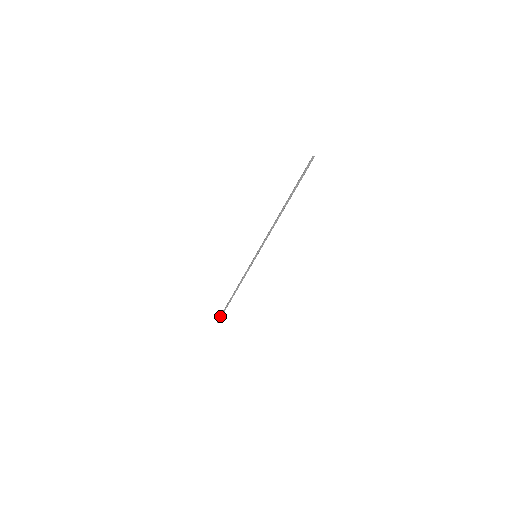
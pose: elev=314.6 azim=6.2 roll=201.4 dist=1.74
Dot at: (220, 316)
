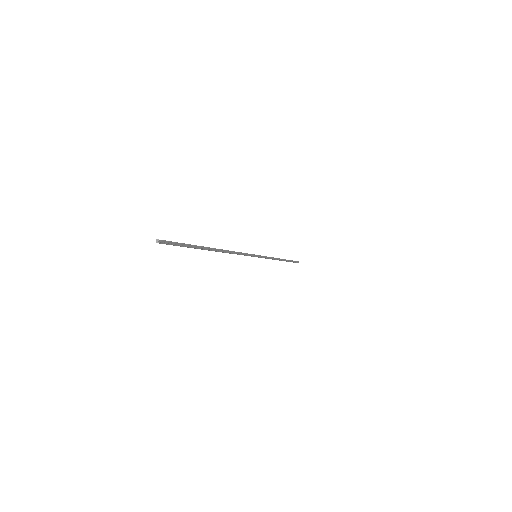
Dot at: occluded
